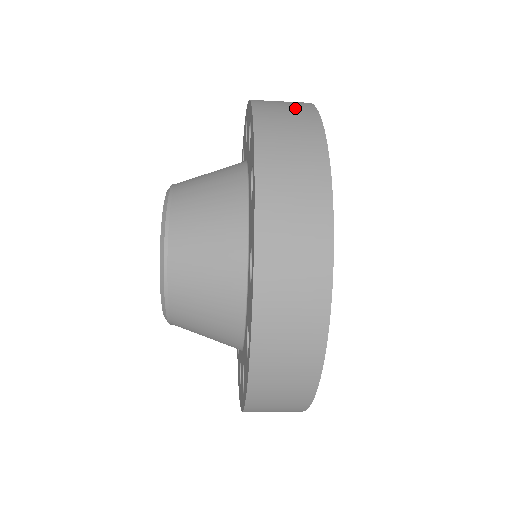
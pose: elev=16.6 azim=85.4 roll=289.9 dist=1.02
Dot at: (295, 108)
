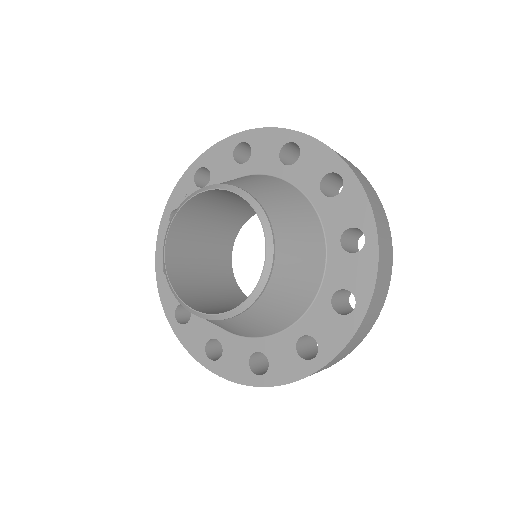
Dot at: occluded
